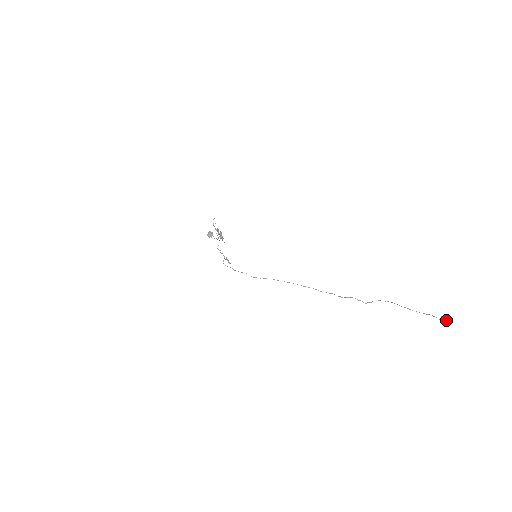
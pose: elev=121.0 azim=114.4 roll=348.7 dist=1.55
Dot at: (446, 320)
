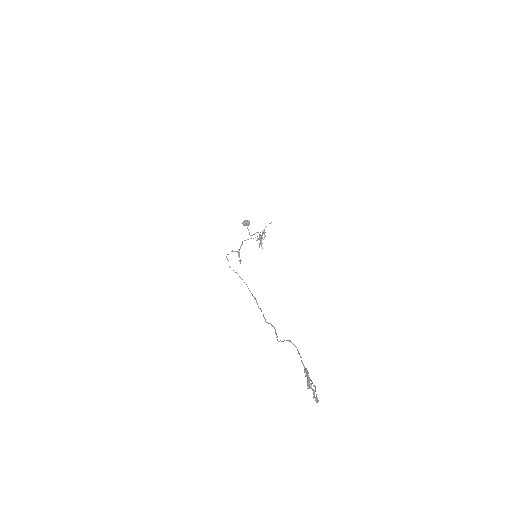
Dot at: (314, 392)
